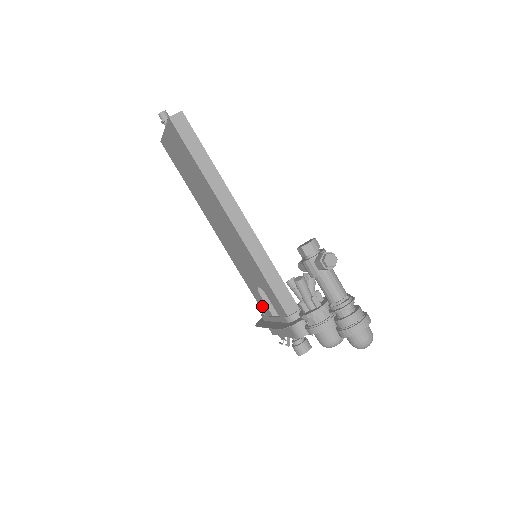
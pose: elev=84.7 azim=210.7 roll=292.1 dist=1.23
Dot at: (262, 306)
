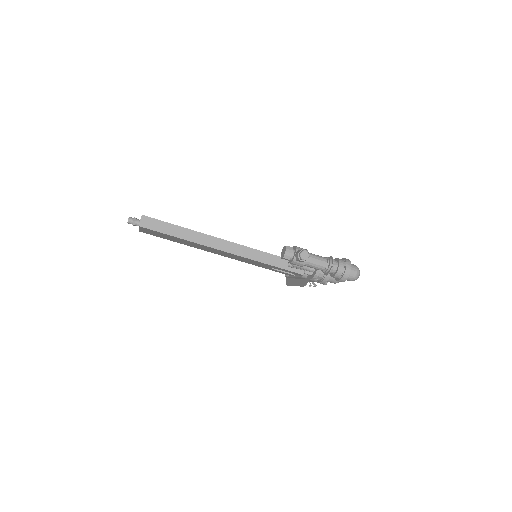
Dot at: occluded
